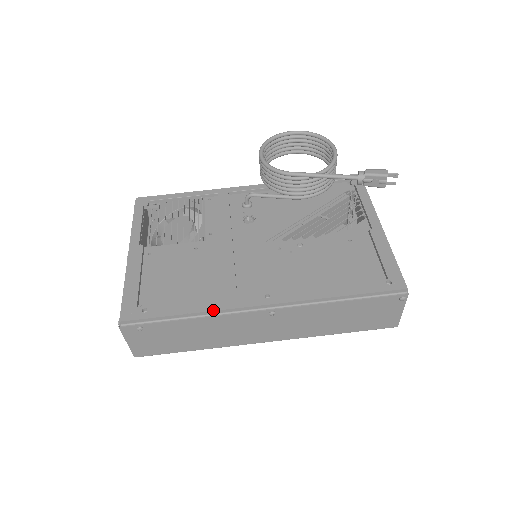
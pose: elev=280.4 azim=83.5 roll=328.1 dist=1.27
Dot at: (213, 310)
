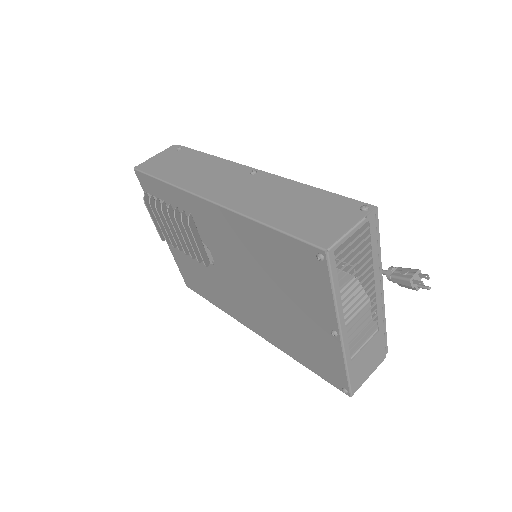
Dot at: (226, 160)
